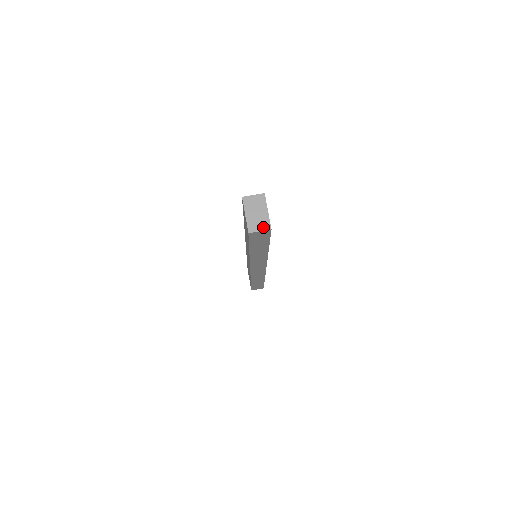
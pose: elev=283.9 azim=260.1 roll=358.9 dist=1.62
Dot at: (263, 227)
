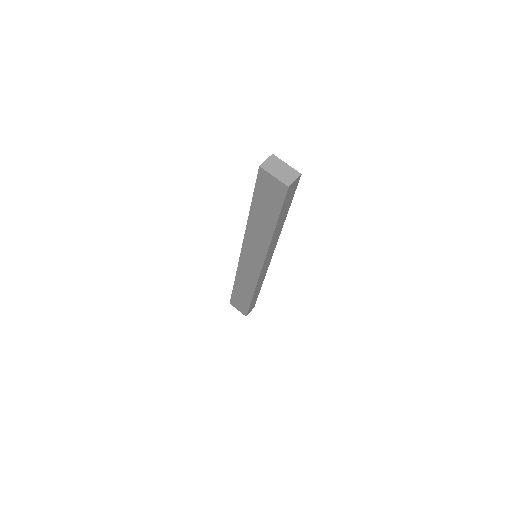
Dot at: (294, 176)
